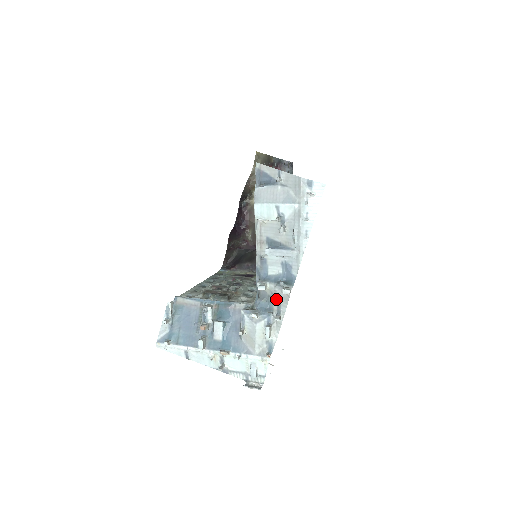
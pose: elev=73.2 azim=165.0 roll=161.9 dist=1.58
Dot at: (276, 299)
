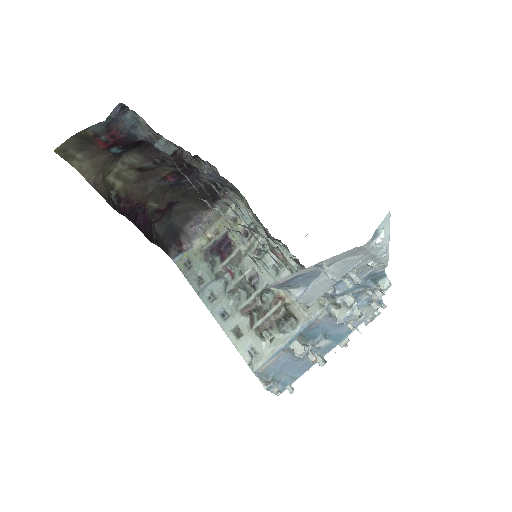
Dot at: (366, 289)
